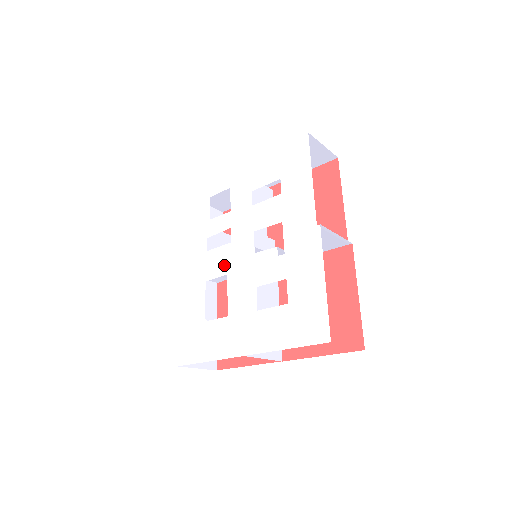
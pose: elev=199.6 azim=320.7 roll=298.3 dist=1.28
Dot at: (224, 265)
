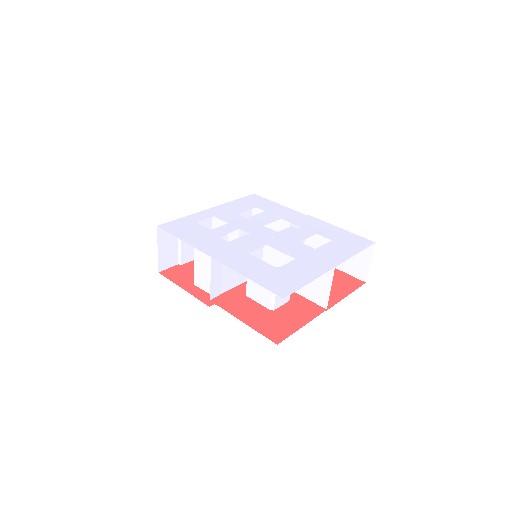
Dot at: (257, 242)
